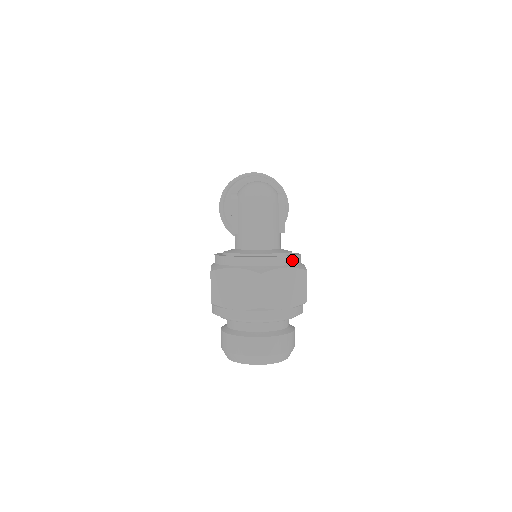
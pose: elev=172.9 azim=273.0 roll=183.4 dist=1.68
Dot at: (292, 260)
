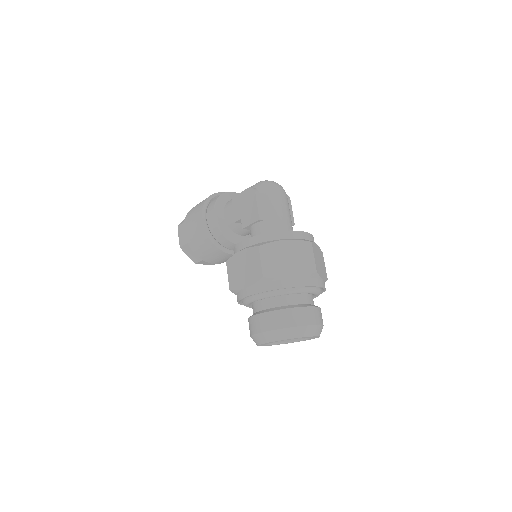
Dot at: occluded
